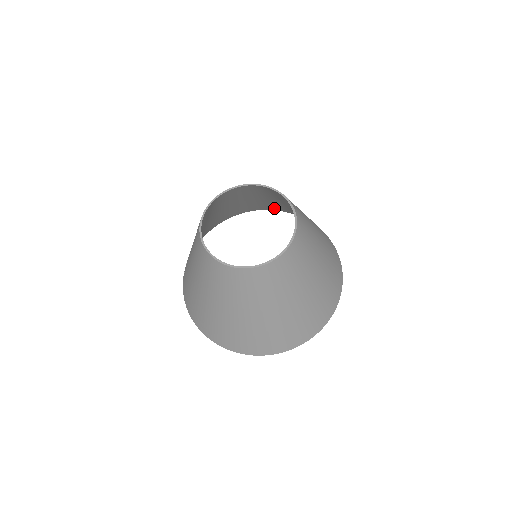
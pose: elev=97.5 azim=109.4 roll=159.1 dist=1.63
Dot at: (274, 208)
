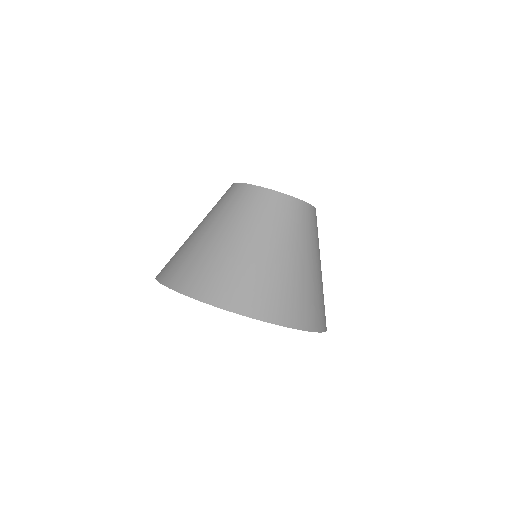
Dot at: occluded
